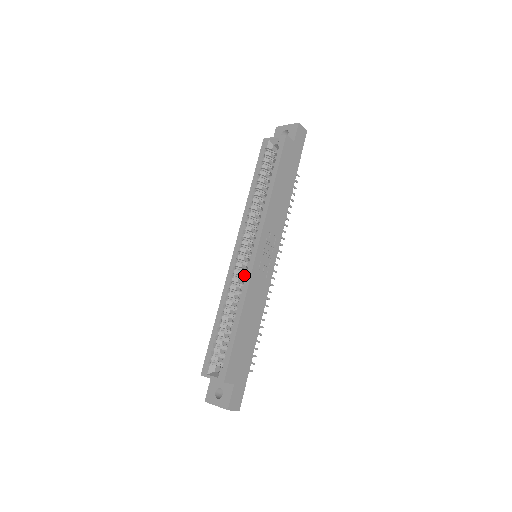
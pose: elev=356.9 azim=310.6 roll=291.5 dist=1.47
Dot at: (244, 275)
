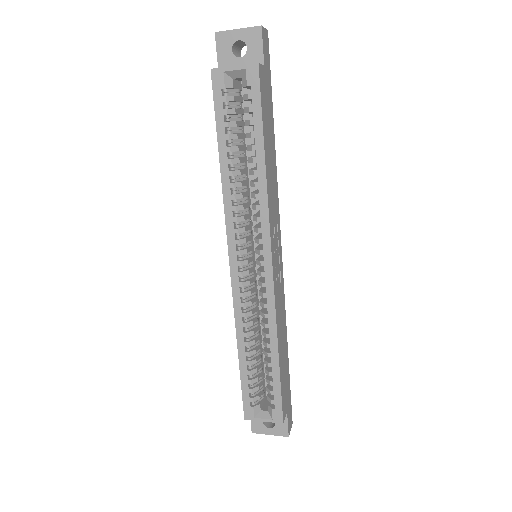
Dot at: occluded
